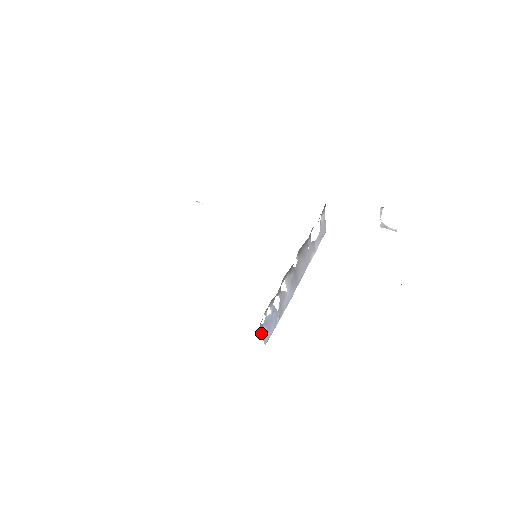
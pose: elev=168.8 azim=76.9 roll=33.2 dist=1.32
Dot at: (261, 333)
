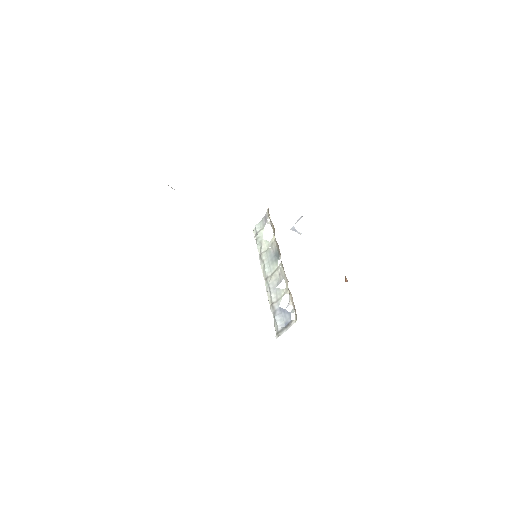
Dot at: occluded
